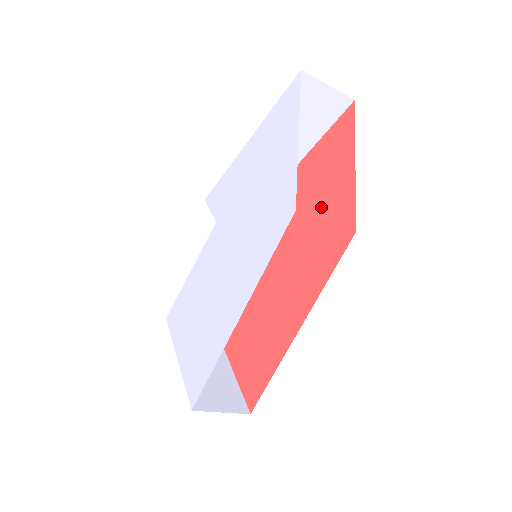
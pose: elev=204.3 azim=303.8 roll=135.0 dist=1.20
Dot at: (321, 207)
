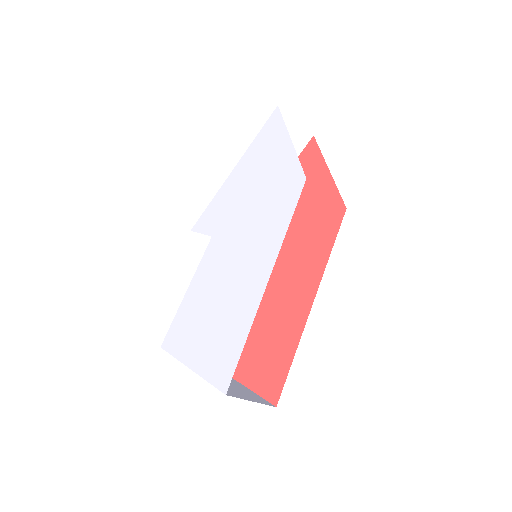
Dot at: (305, 209)
